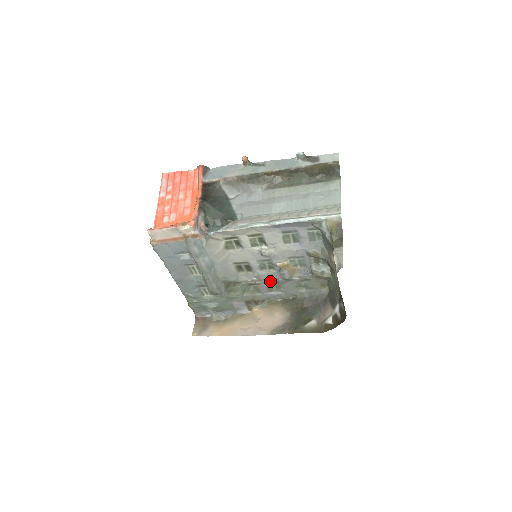
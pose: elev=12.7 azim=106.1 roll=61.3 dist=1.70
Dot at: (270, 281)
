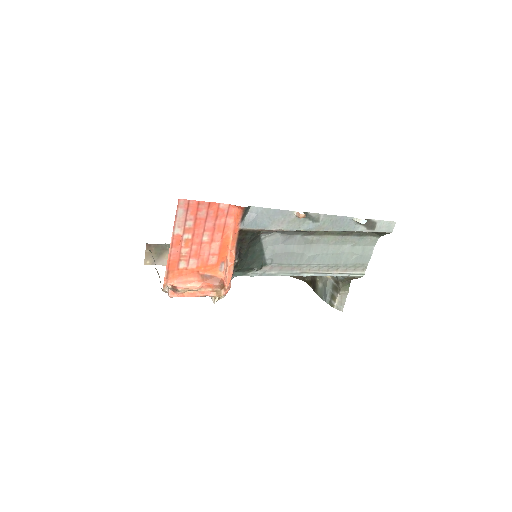
Dot at: occluded
